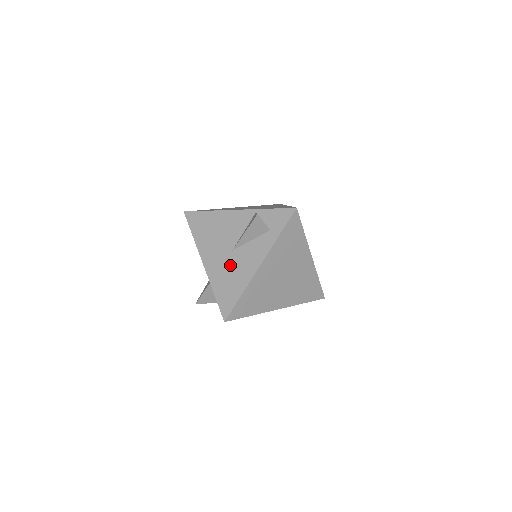
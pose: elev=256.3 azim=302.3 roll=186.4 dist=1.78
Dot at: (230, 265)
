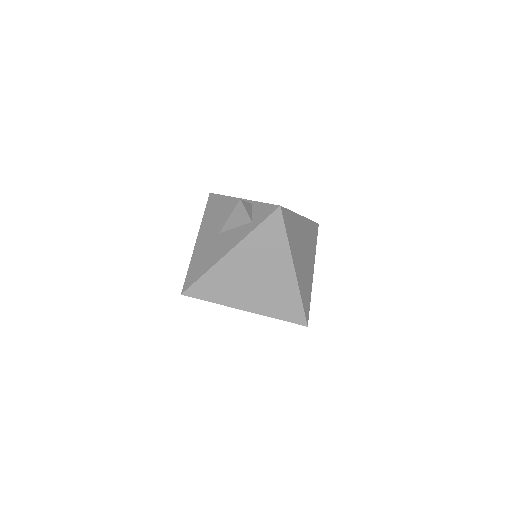
Dot at: (211, 246)
